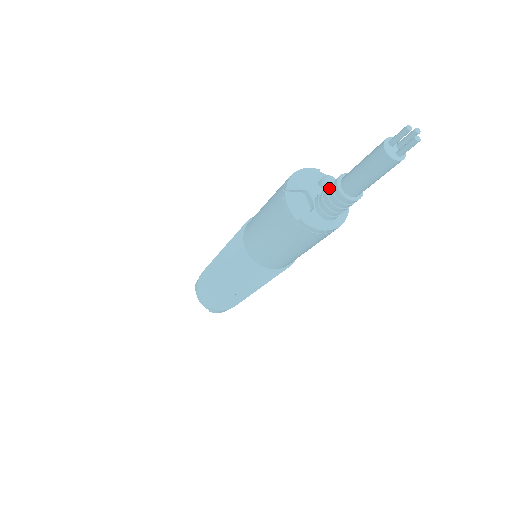
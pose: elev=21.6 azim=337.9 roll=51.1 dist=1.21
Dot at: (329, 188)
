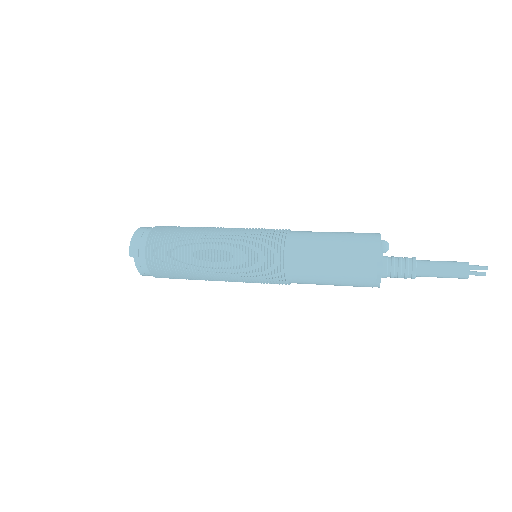
Dot at: (404, 266)
